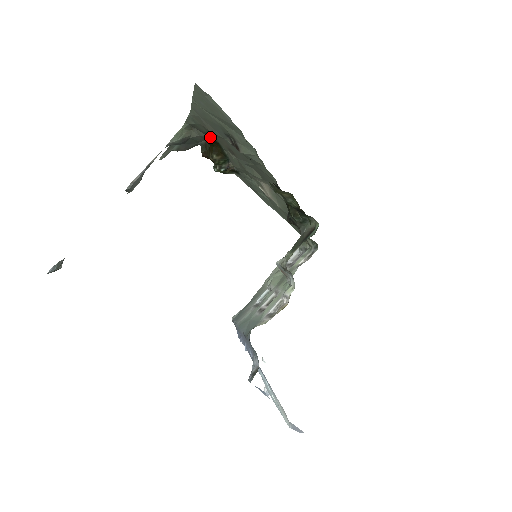
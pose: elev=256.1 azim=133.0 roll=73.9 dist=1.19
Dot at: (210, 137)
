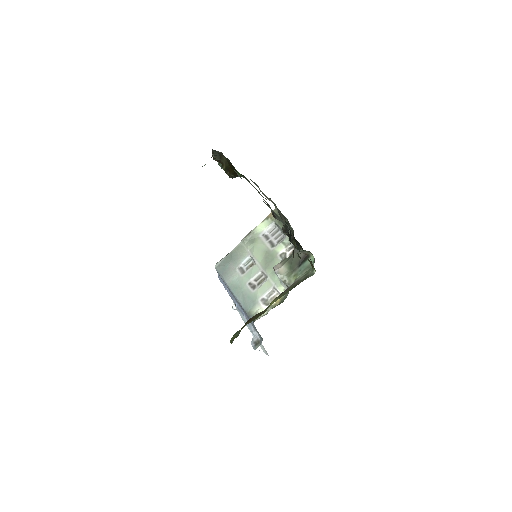
Dot at: (238, 173)
